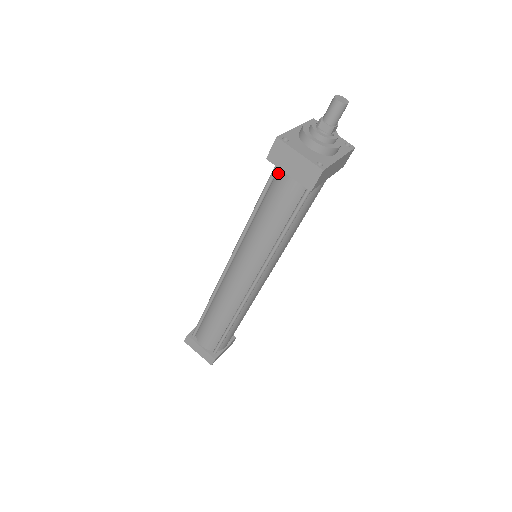
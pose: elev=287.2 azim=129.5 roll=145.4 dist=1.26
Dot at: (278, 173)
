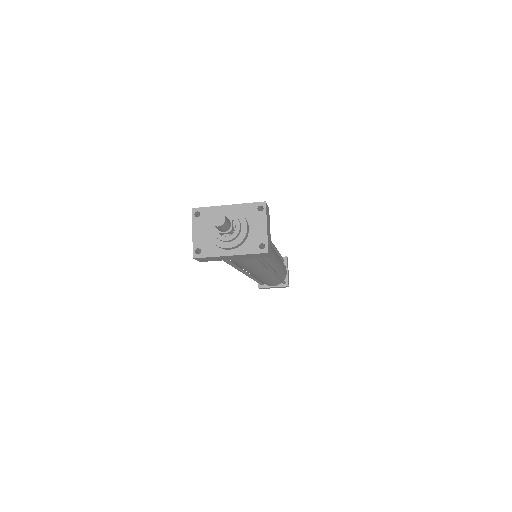
Dot at: occluded
